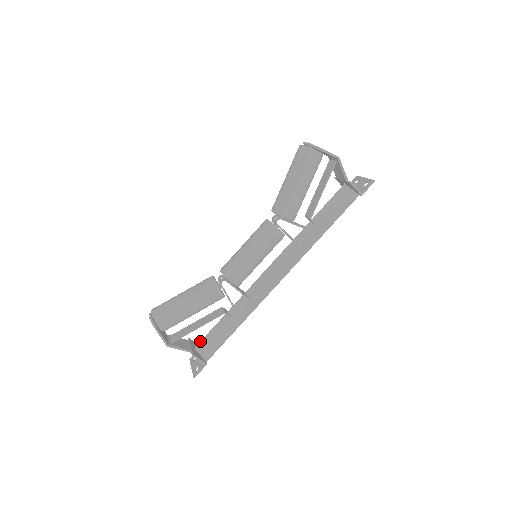
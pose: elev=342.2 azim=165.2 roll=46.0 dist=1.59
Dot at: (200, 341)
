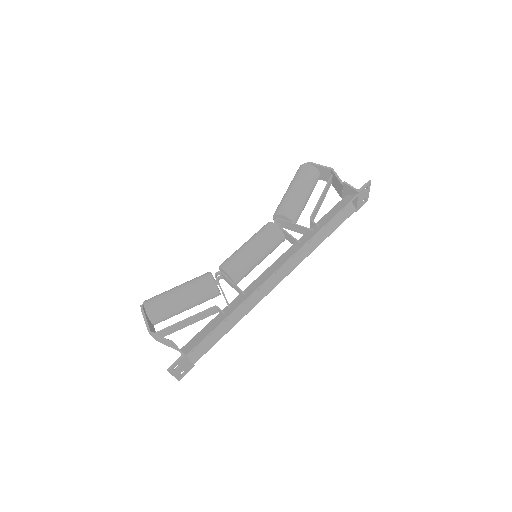
Dot at: (188, 342)
